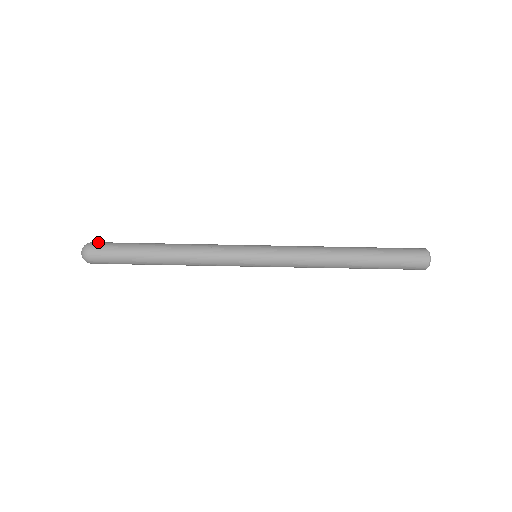
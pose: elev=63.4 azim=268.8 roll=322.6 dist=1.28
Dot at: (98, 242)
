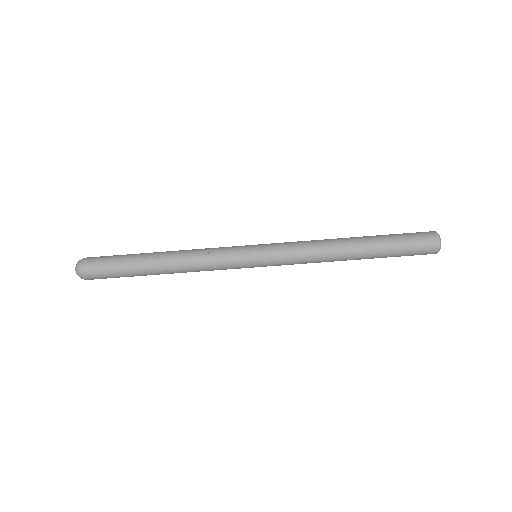
Dot at: occluded
